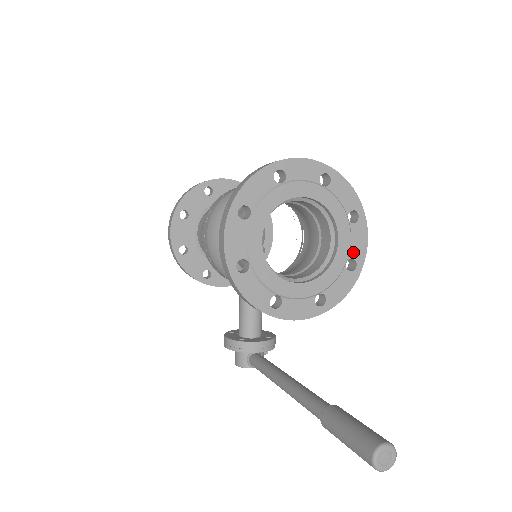
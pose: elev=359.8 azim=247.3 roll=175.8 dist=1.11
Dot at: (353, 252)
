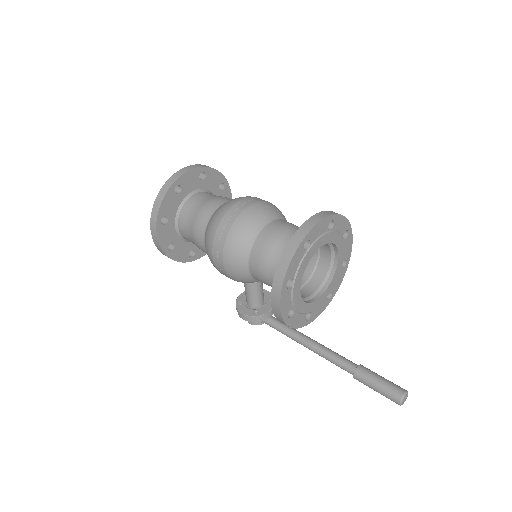
Dot at: (345, 256)
